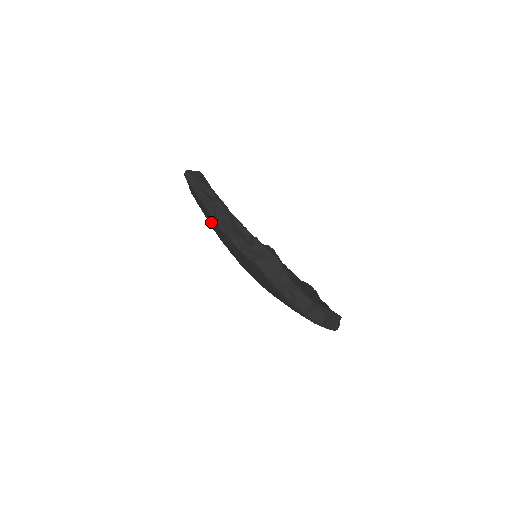
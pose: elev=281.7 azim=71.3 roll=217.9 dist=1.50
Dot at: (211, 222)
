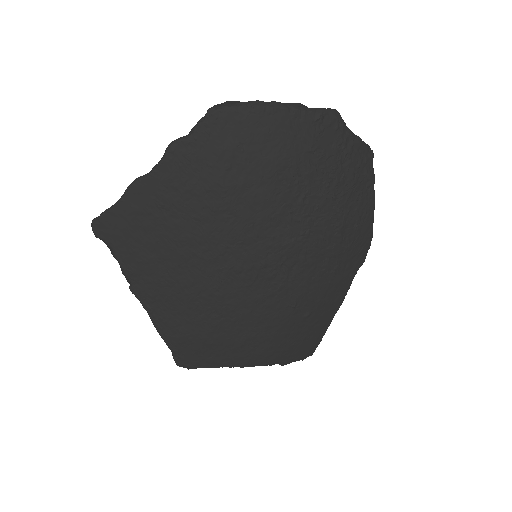
Dot at: (161, 217)
